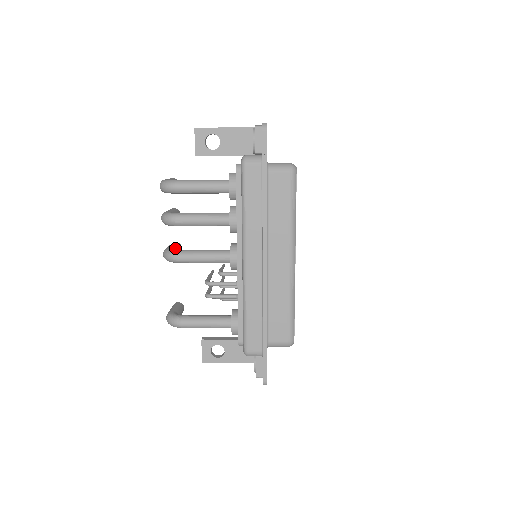
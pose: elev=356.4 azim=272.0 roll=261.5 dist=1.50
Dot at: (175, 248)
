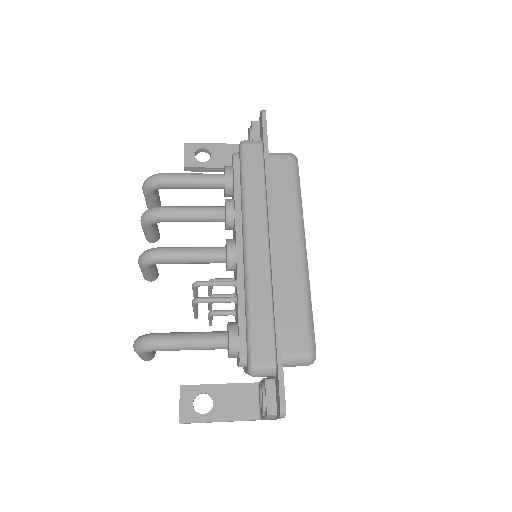
Dot at: occluded
